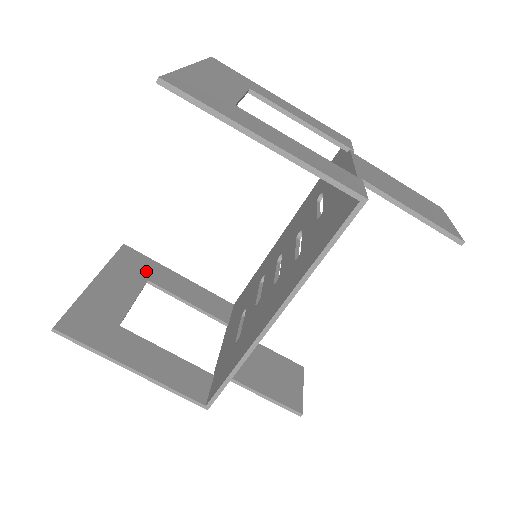
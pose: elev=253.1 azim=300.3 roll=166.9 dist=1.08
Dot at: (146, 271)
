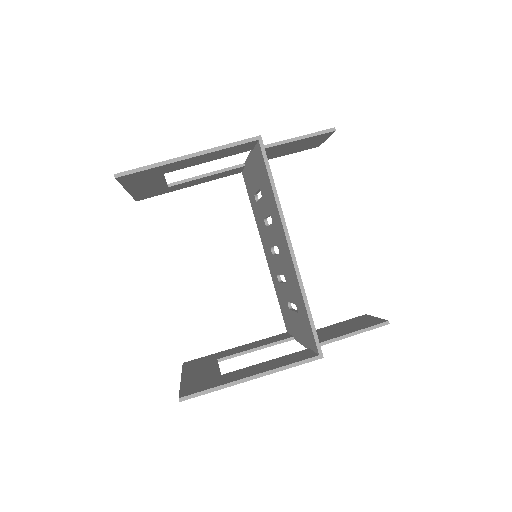
Dot at: (211, 359)
